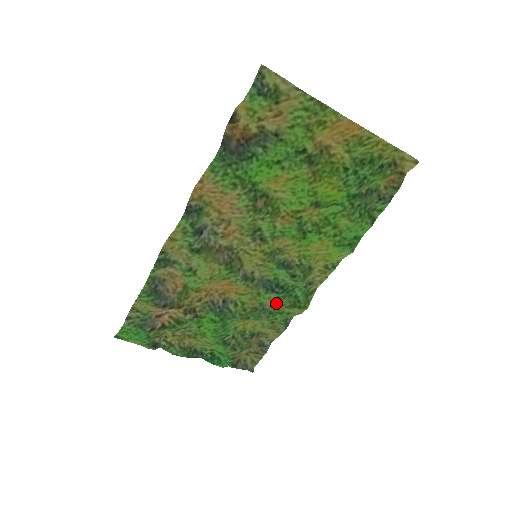
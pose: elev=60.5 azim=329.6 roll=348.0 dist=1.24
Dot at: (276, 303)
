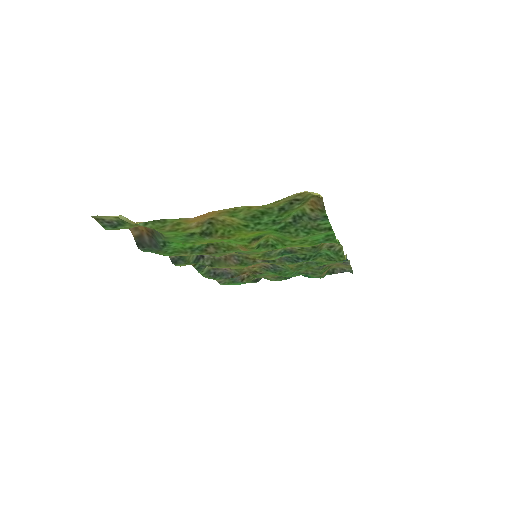
Dot at: occluded
